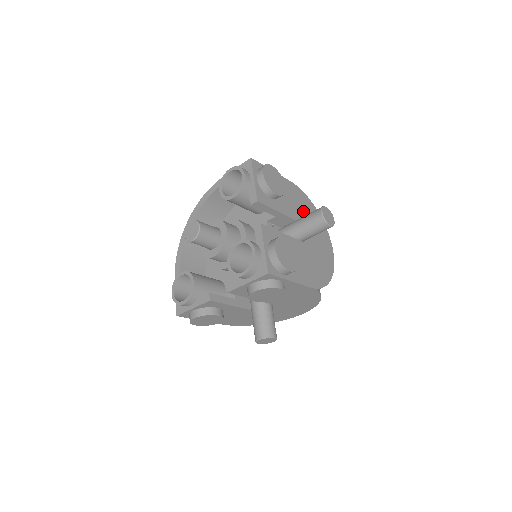
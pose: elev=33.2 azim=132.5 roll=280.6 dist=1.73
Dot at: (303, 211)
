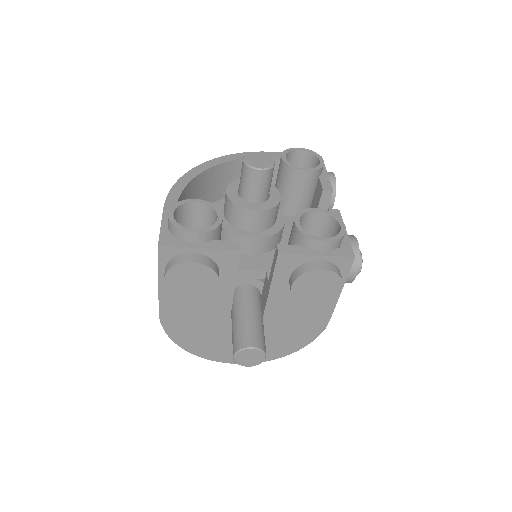
Dot at: occluded
